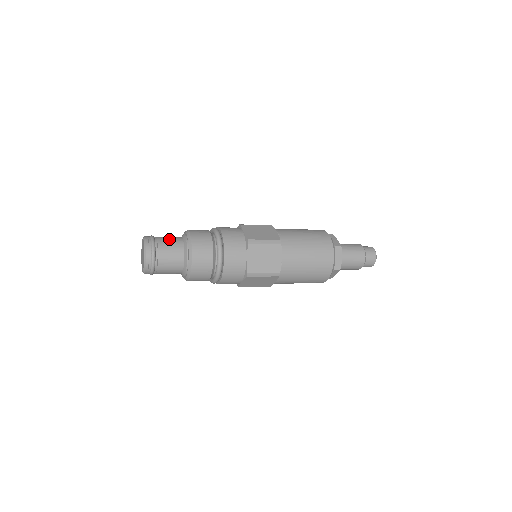
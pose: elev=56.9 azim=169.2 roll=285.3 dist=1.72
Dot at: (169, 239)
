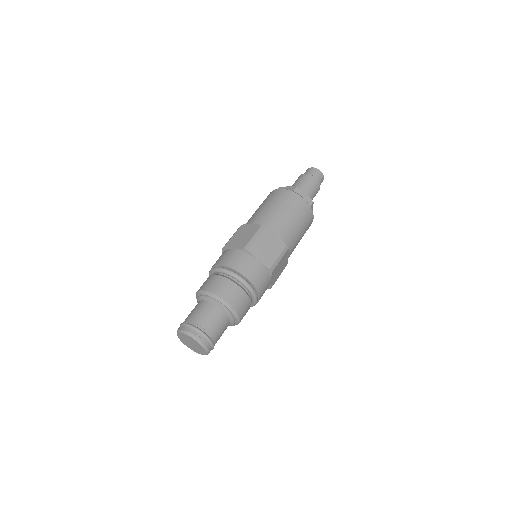
Dot at: (212, 320)
